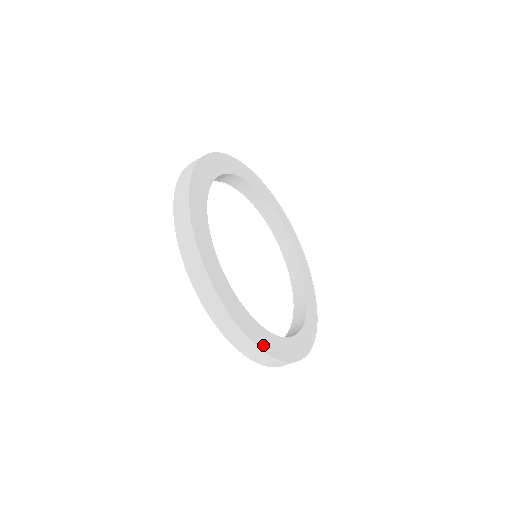
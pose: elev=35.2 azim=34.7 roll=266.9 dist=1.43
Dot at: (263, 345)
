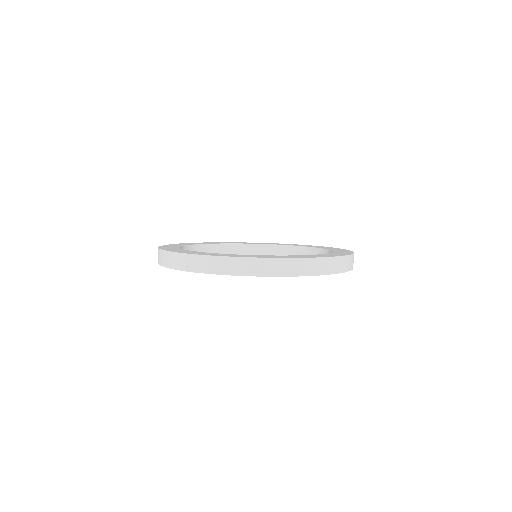
Dot at: (245, 257)
